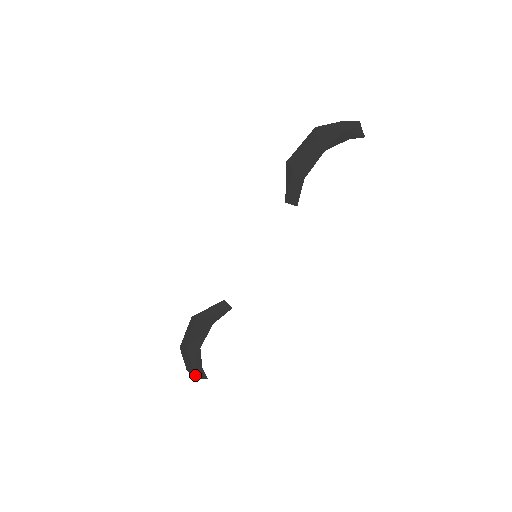
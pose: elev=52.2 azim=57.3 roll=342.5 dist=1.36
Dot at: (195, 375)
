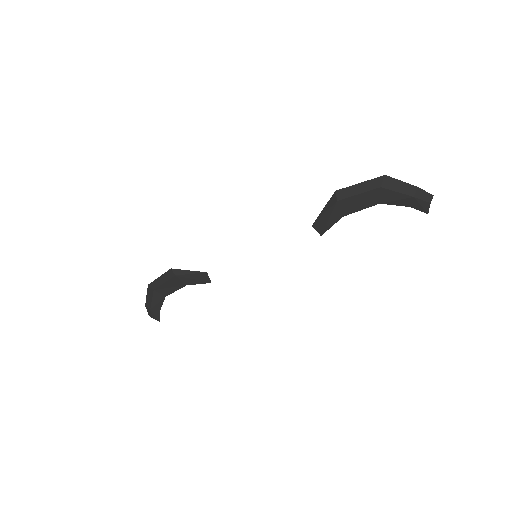
Dot at: (150, 313)
